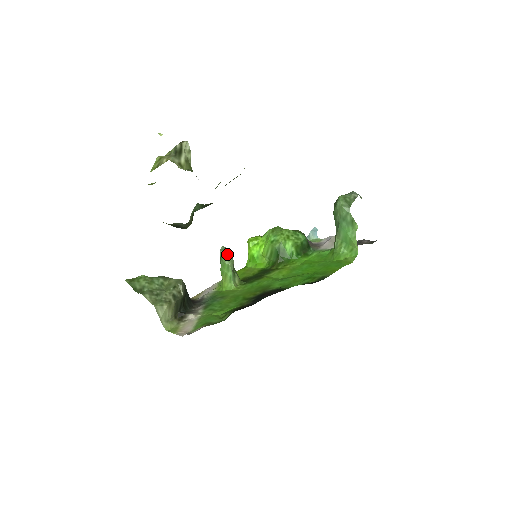
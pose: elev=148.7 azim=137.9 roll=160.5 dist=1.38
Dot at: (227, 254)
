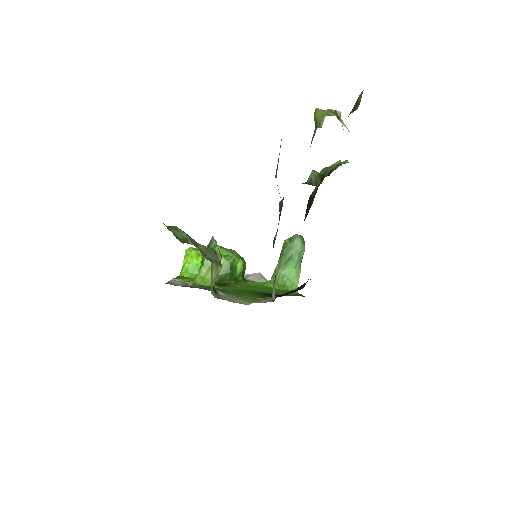
Dot at: occluded
